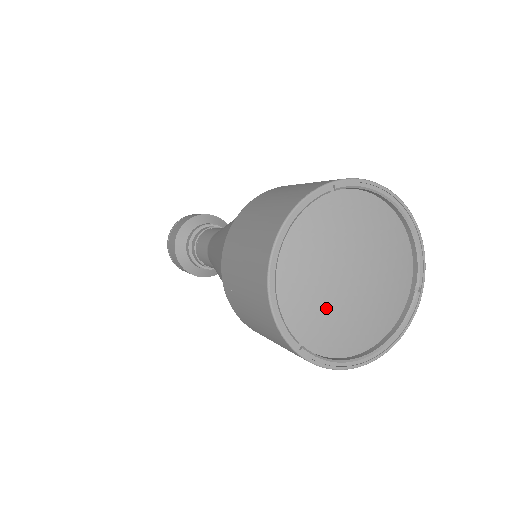
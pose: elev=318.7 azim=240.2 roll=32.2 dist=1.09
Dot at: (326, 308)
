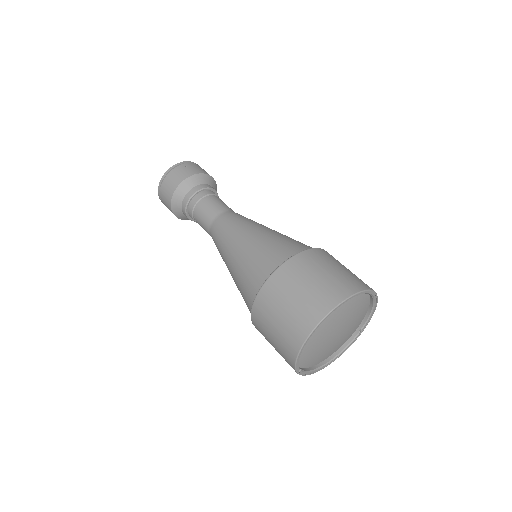
Dot at: (319, 350)
